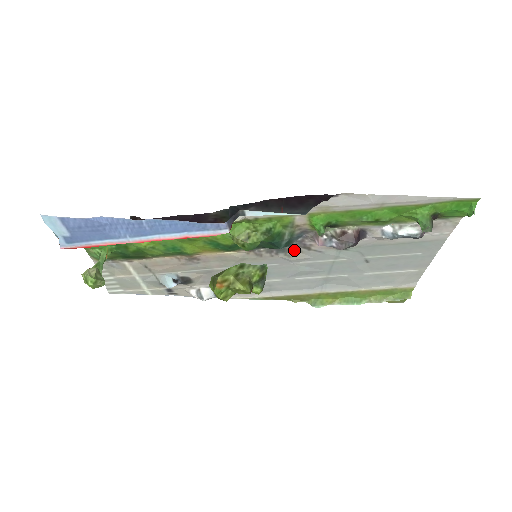
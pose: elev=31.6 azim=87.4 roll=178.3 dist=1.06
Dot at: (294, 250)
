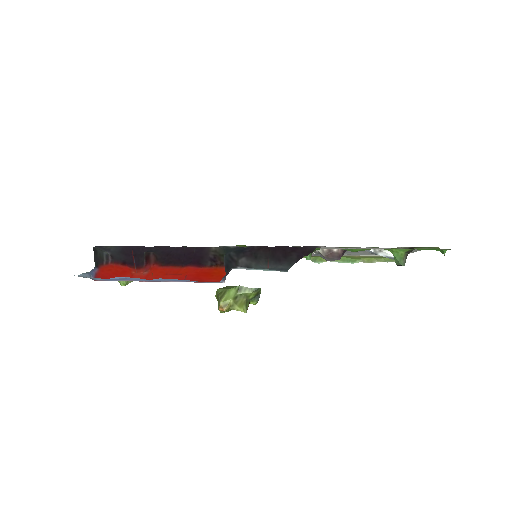
Dot at: occluded
